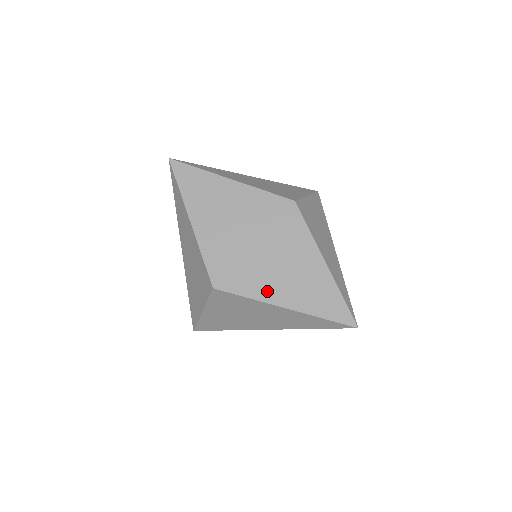
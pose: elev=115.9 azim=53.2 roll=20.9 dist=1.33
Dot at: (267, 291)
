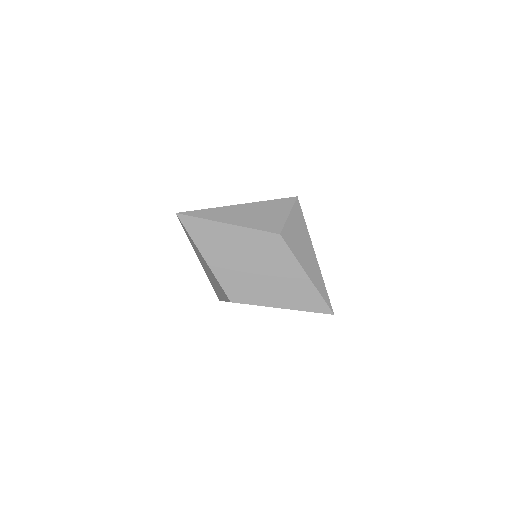
Dot at: (269, 299)
